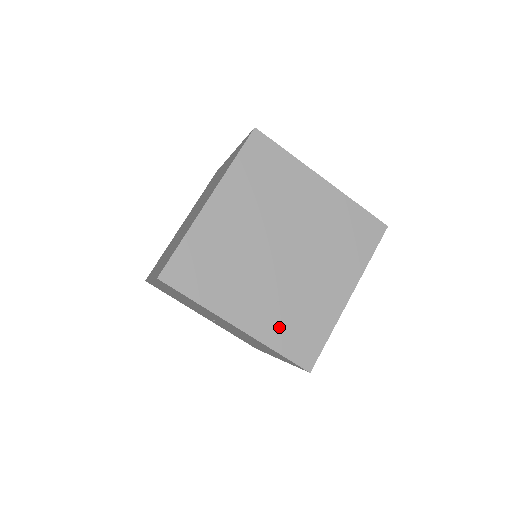
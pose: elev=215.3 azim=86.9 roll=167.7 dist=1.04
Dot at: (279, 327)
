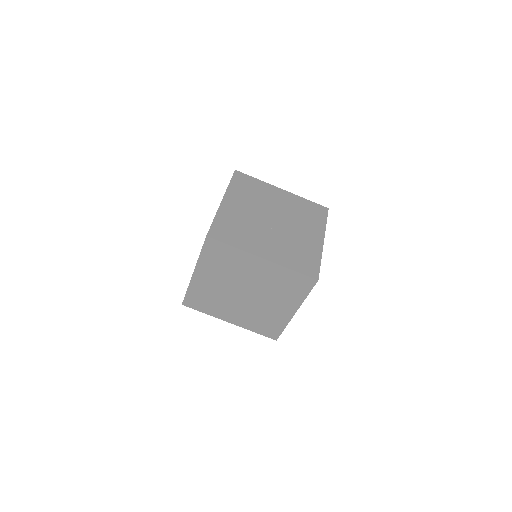
Dot at: (253, 324)
